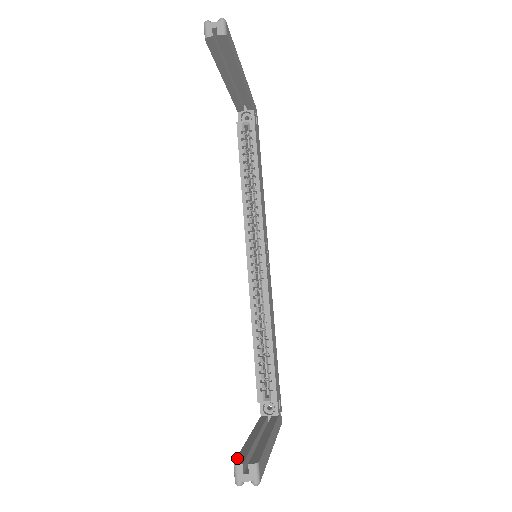
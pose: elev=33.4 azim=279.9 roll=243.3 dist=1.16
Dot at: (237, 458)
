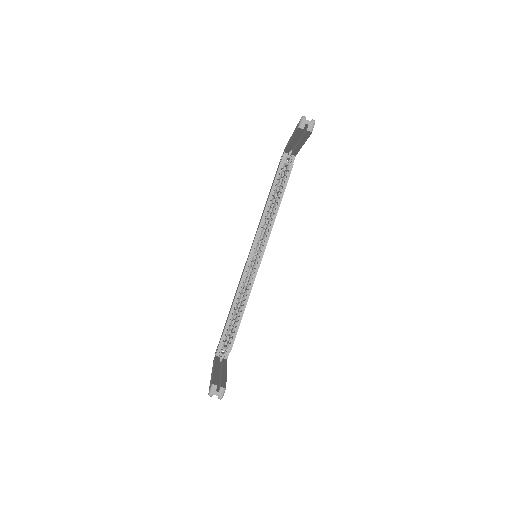
Dot at: (213, 381)
